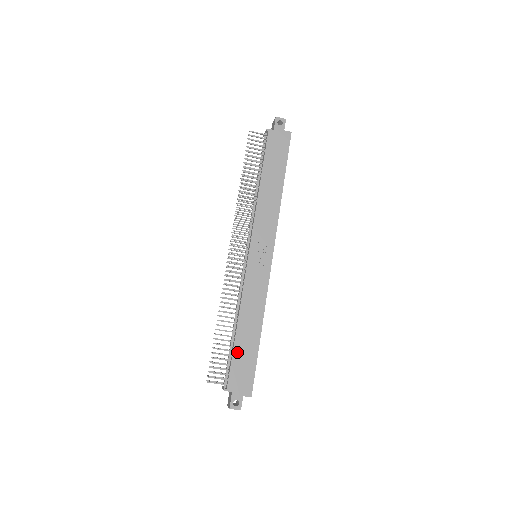
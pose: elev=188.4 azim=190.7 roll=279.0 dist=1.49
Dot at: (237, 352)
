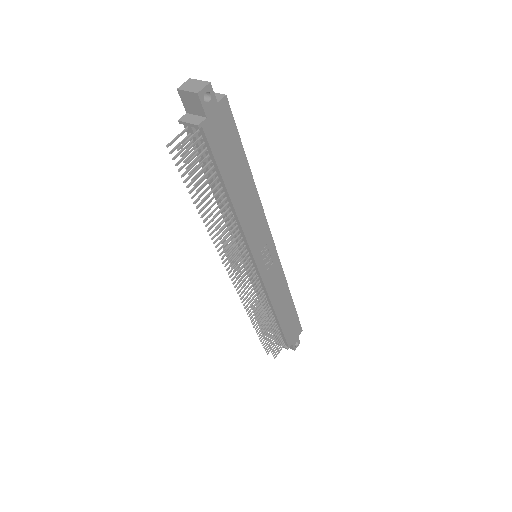
Dot at: (284, 326)
